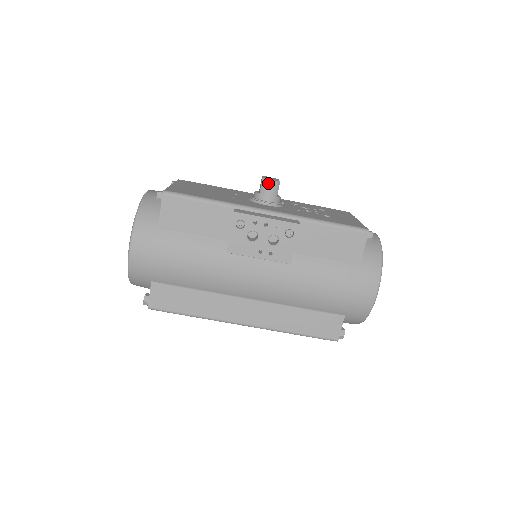
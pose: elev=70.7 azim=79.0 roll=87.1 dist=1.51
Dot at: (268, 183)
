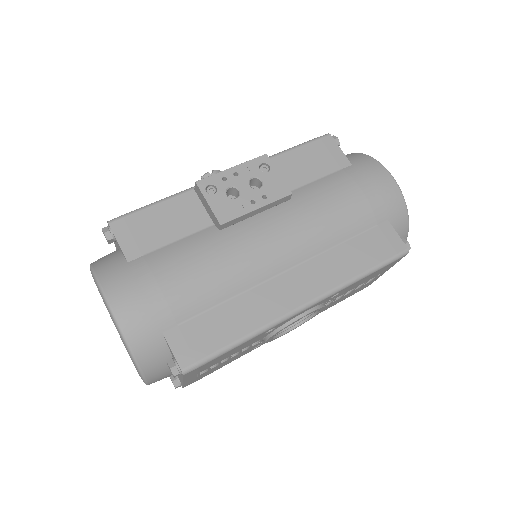
Dot at: (209, 175)
